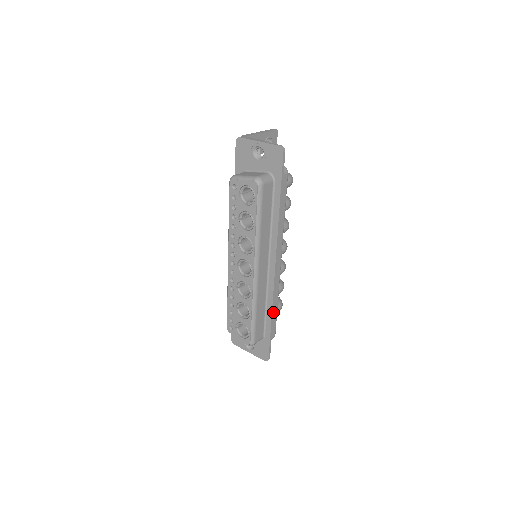
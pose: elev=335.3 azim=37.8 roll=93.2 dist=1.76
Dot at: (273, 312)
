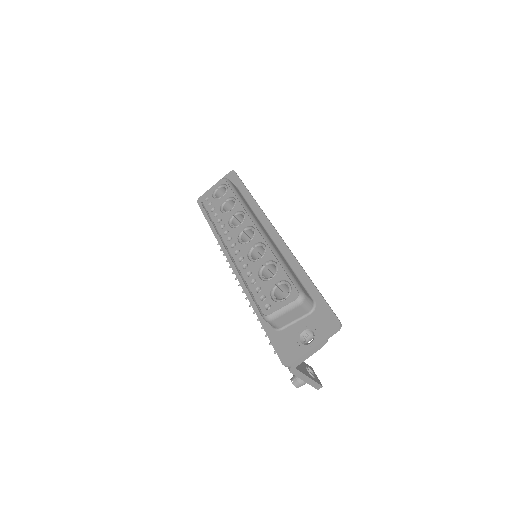
Dot at: occluded
